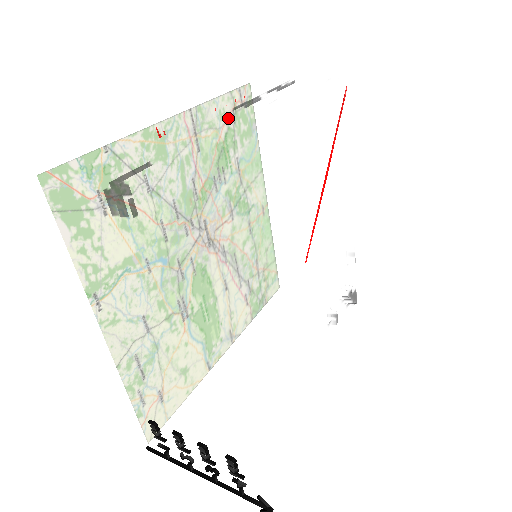
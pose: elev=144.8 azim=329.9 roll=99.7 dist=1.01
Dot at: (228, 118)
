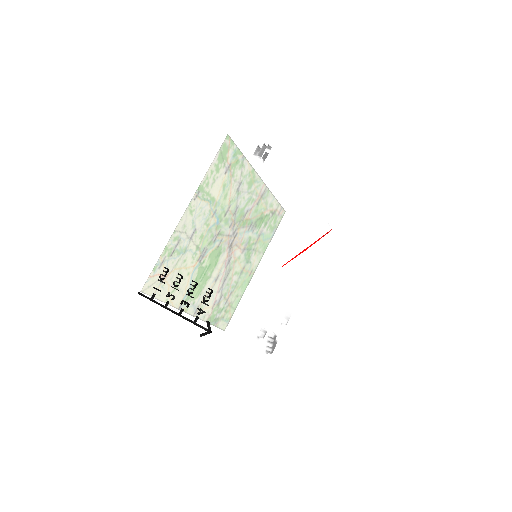
Dot at: occluded
